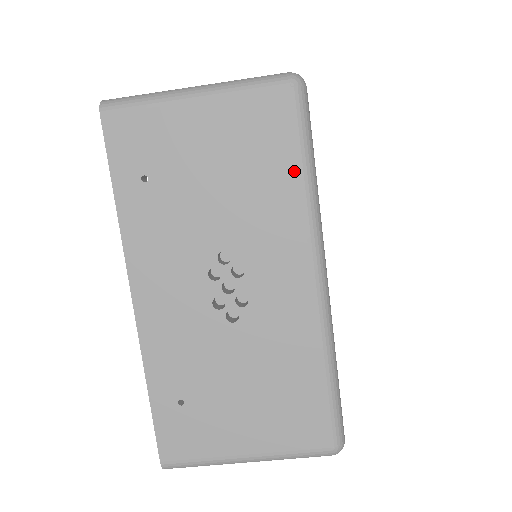
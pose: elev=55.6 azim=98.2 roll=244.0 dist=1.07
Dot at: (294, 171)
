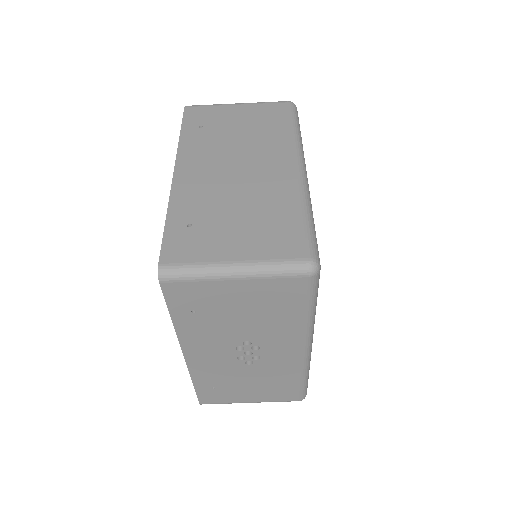
Dot at: (302, 313)
